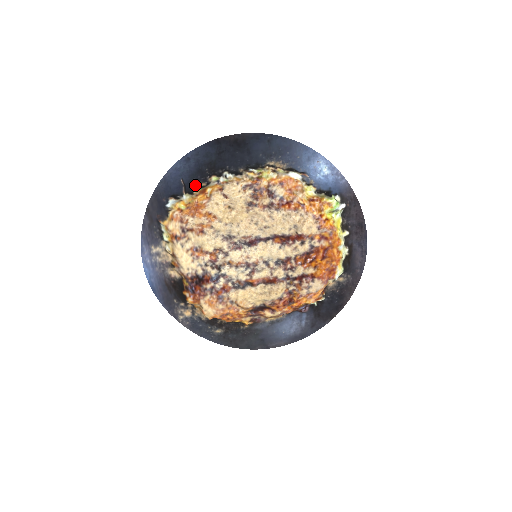
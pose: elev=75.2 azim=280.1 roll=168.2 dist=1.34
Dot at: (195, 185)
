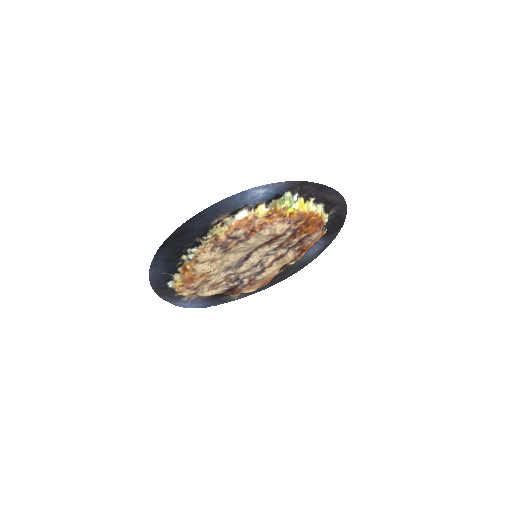
Dot at: (175, 267)
